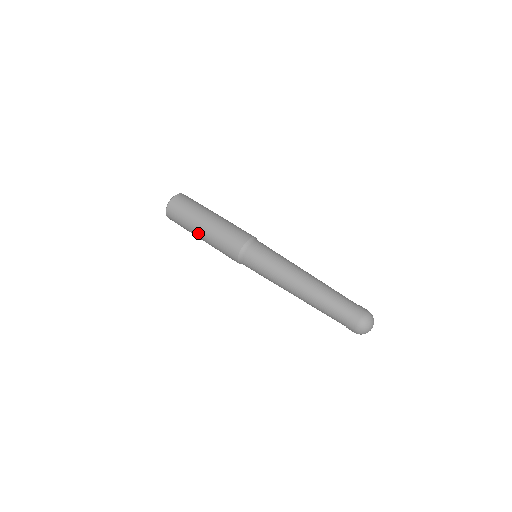
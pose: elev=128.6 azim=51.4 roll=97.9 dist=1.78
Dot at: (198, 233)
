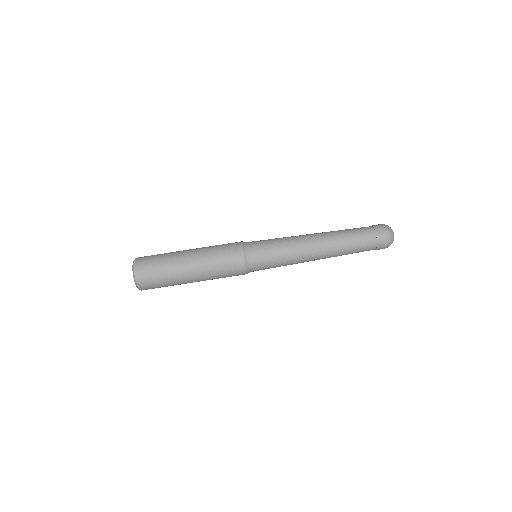
Dot at: occluded
